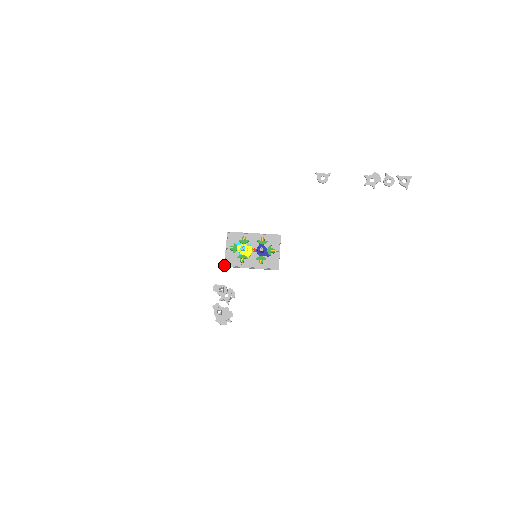
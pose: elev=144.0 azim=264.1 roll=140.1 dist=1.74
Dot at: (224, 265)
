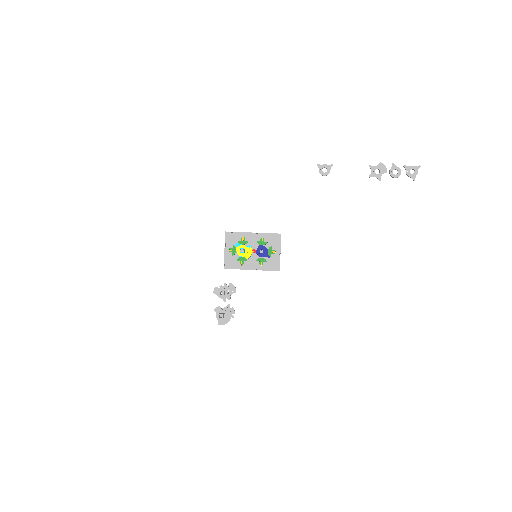
Dot at: (224, 267)
